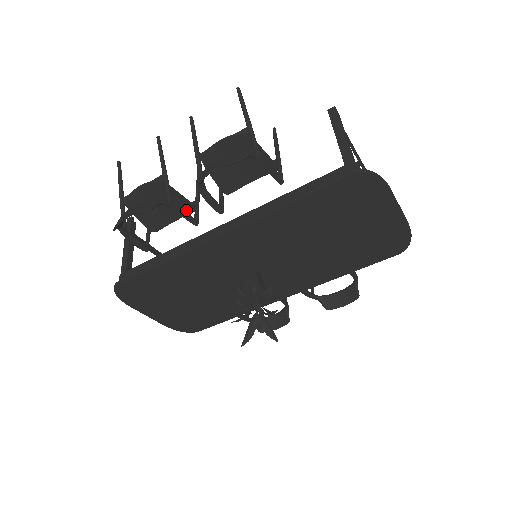
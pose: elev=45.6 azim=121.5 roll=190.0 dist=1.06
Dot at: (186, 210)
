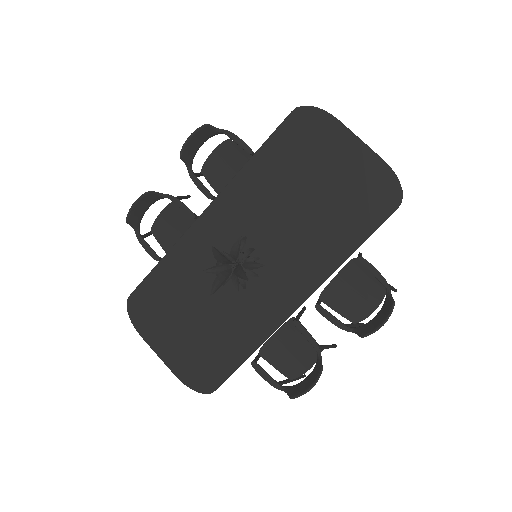
Dot at: occluded
